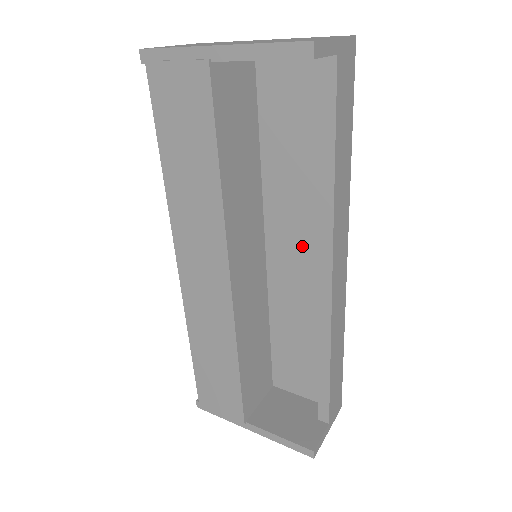
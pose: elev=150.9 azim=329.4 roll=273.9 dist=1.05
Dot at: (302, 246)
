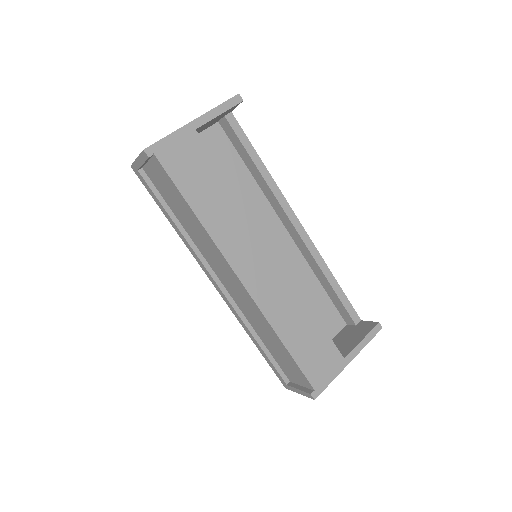
Dot at: (268, 232)
